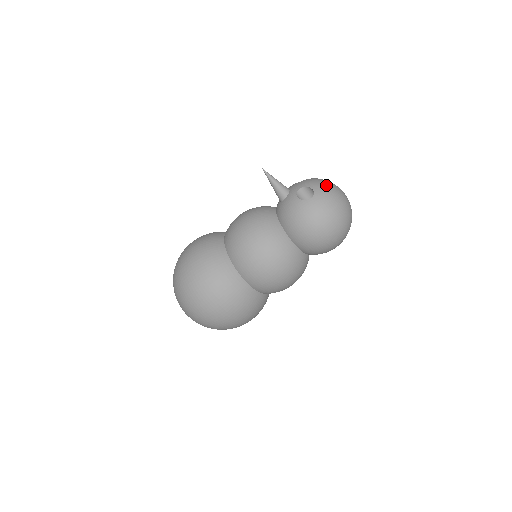
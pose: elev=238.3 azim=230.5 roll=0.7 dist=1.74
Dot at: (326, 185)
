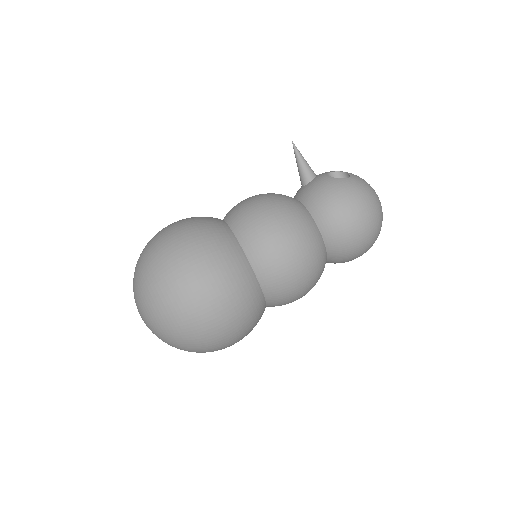
Dot at: occluded
